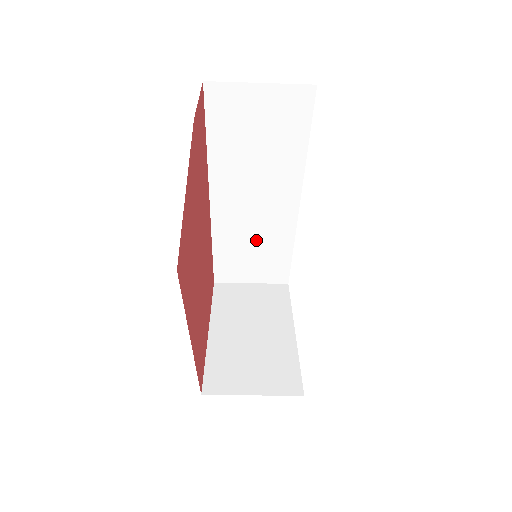
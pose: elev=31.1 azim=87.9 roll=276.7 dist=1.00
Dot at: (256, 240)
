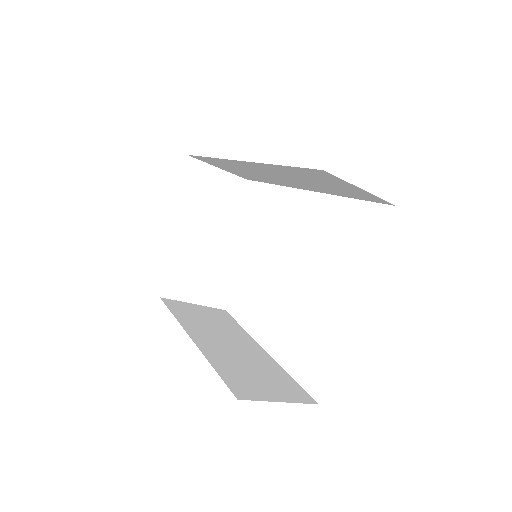
Dot at: (251, 173)
